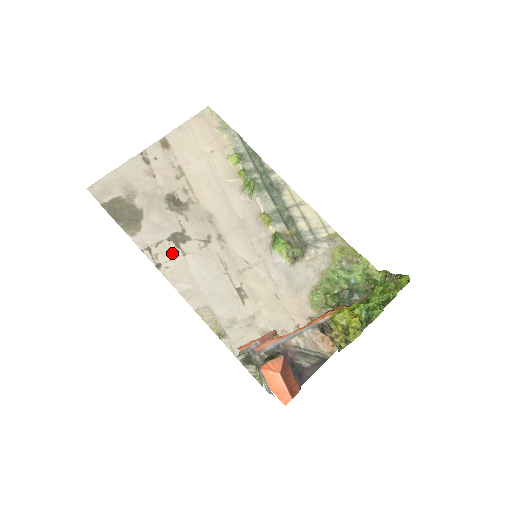
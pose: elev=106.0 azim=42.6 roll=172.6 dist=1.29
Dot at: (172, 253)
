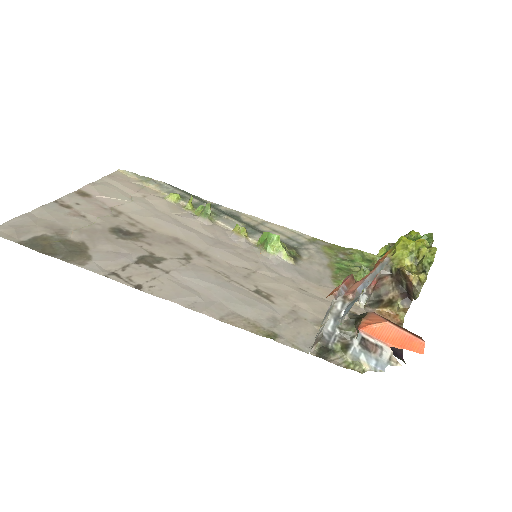
Dot at: (149, 273)
